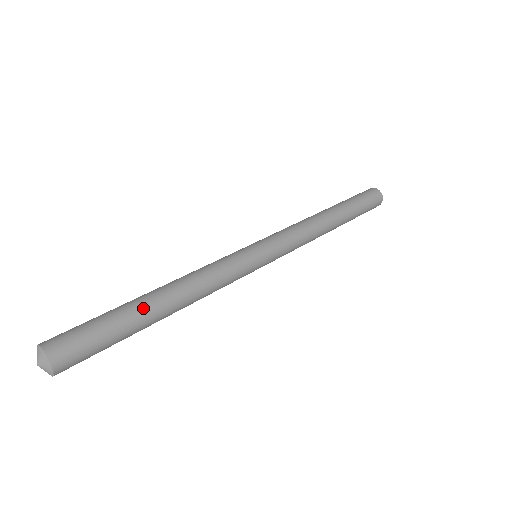
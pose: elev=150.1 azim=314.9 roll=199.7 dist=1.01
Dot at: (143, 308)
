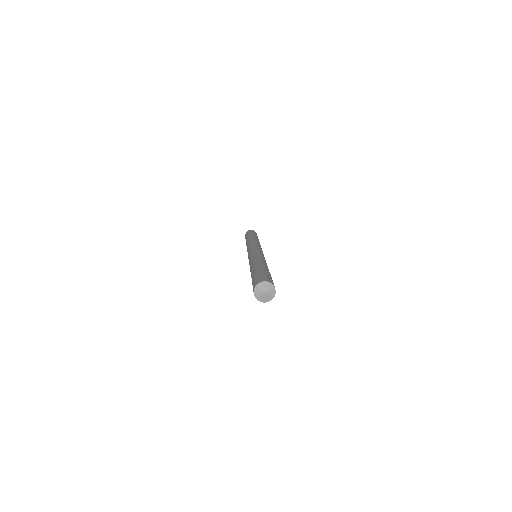
Dot at: (259, 267)
